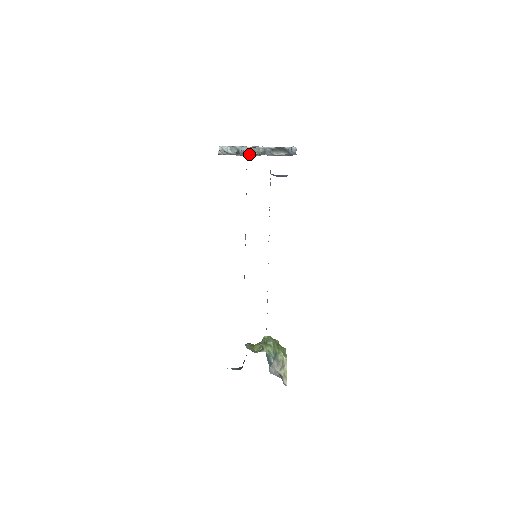
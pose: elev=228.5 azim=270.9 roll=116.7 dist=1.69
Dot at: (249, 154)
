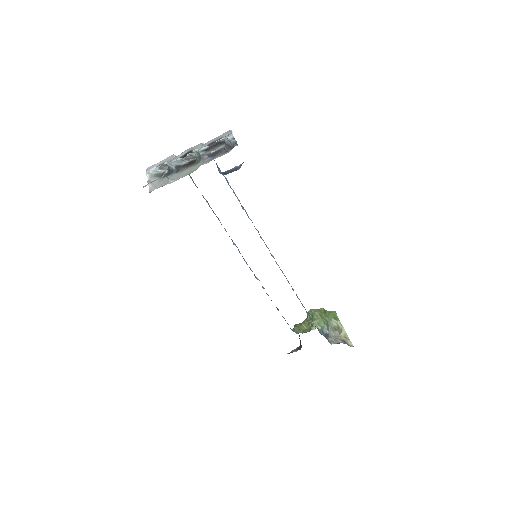
Dot at: (183, 166)
